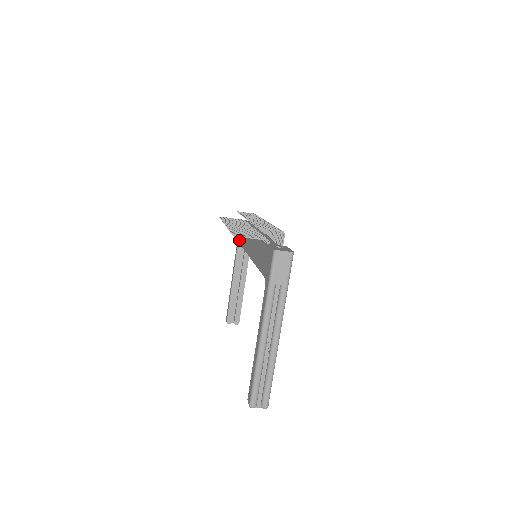
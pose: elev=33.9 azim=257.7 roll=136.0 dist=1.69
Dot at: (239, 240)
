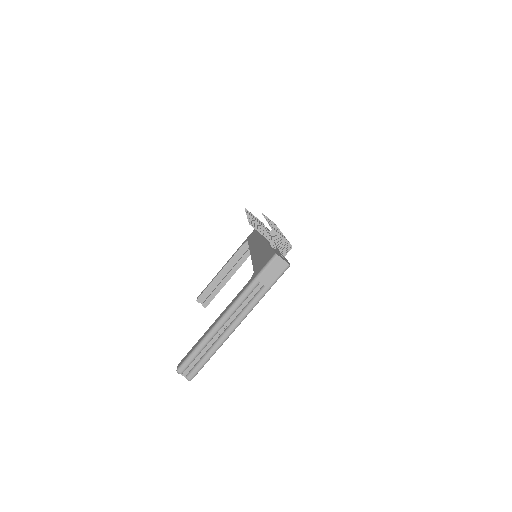
Dot at: (249, 238)
